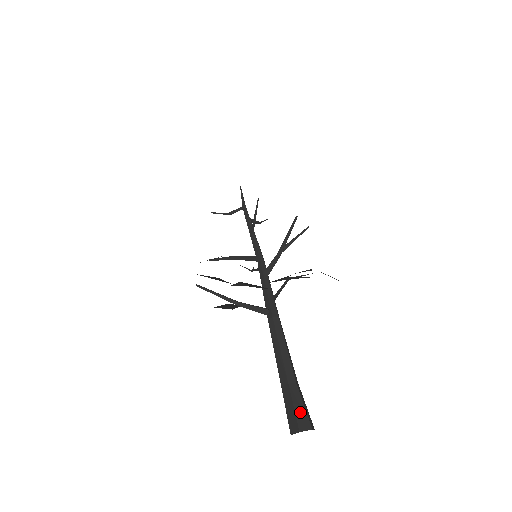
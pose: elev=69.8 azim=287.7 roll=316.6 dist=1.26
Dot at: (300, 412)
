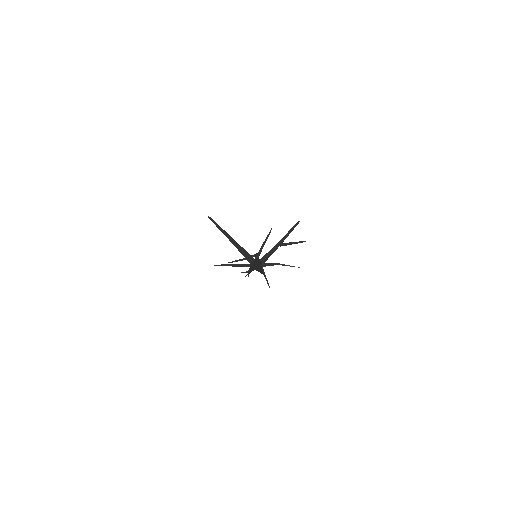
Dot at: occluded
